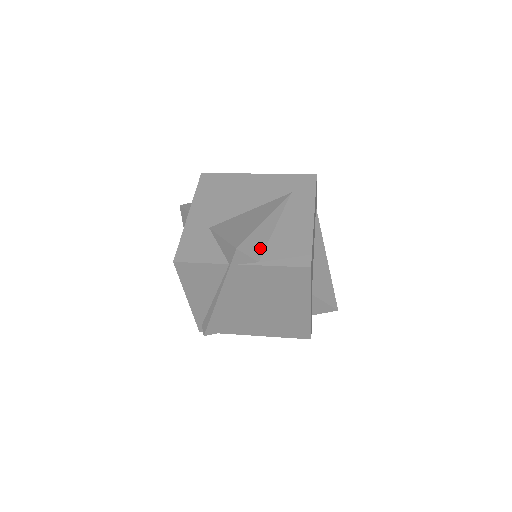
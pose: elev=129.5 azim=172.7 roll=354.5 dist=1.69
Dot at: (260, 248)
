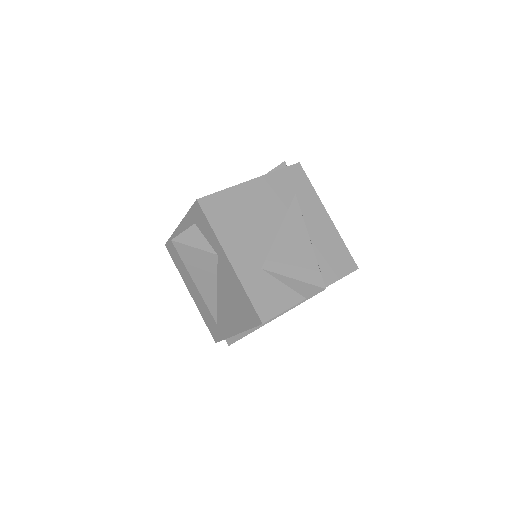
Dot at: (320, 271)
